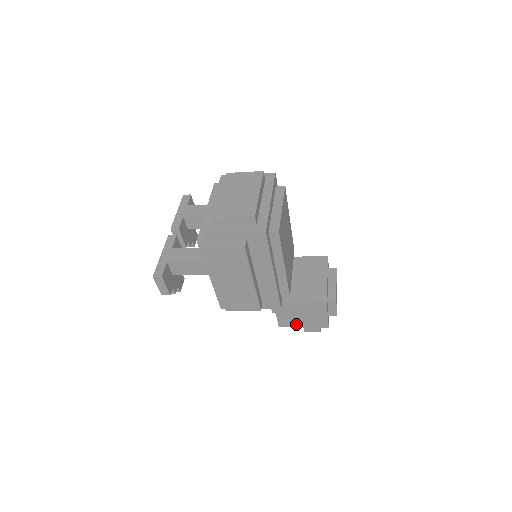
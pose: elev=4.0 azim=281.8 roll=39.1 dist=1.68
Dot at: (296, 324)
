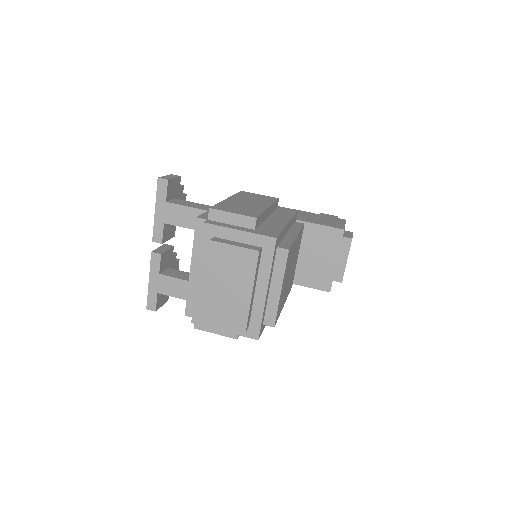
Dot at: occluded
